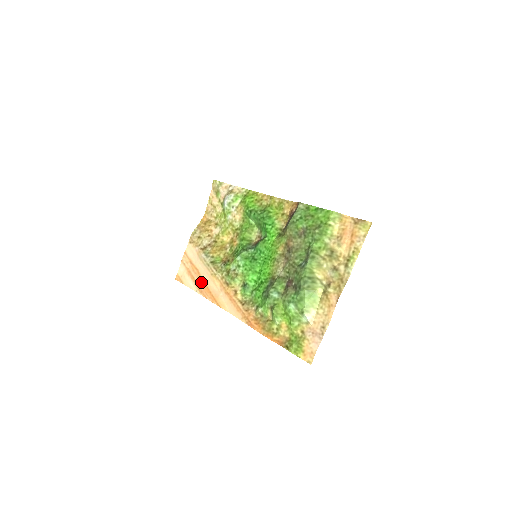
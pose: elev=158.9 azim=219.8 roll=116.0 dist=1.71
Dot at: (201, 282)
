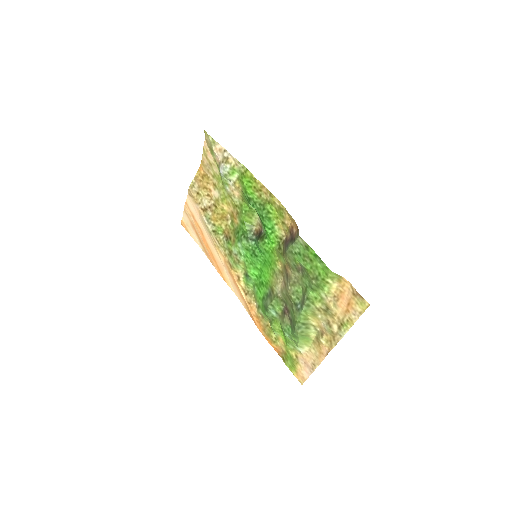
Dot at: (206, 245)
